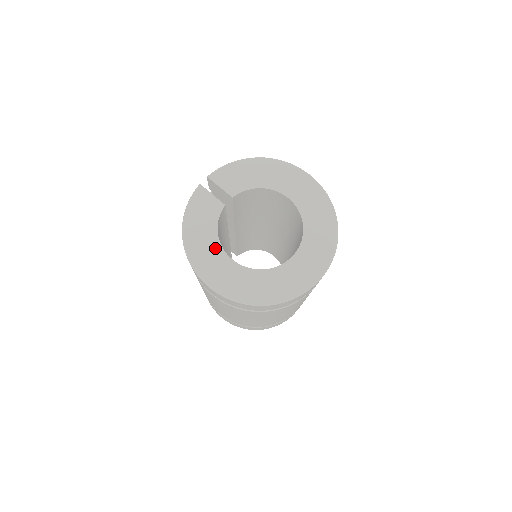
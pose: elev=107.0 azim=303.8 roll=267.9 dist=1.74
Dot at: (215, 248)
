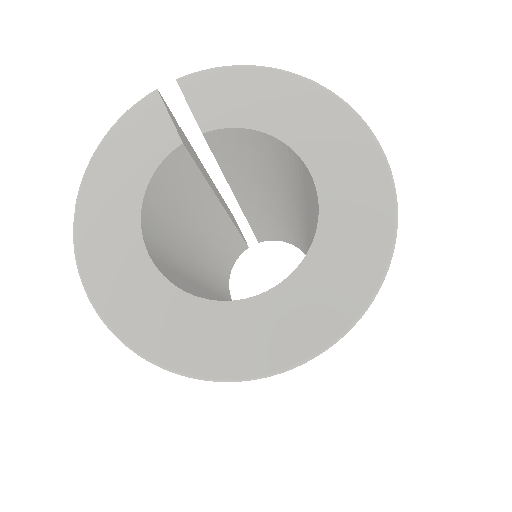
Dot at: (127, 218)
